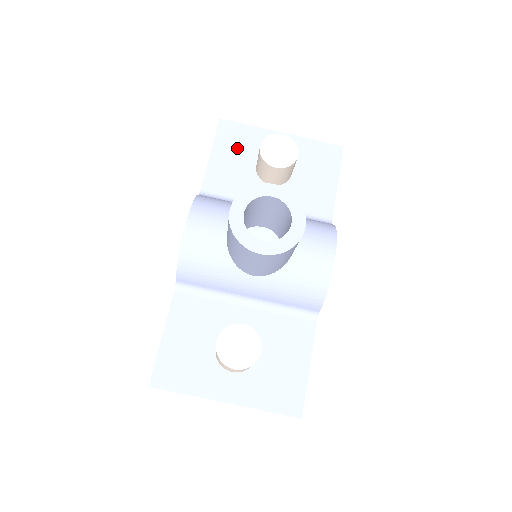
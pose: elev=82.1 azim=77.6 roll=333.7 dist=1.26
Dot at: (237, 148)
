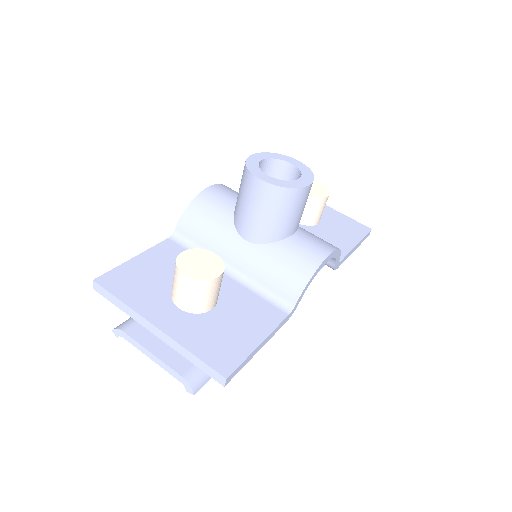
Dot at: occluded
